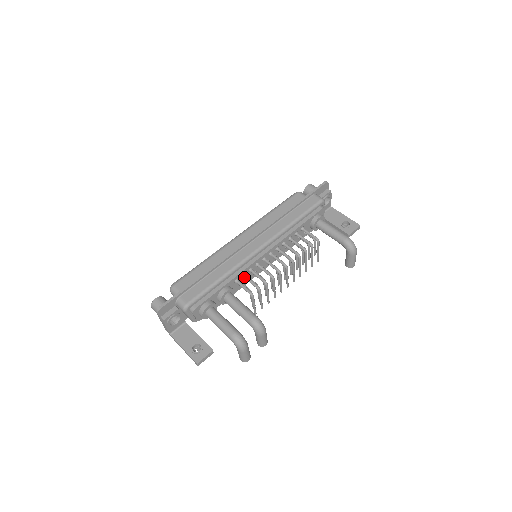
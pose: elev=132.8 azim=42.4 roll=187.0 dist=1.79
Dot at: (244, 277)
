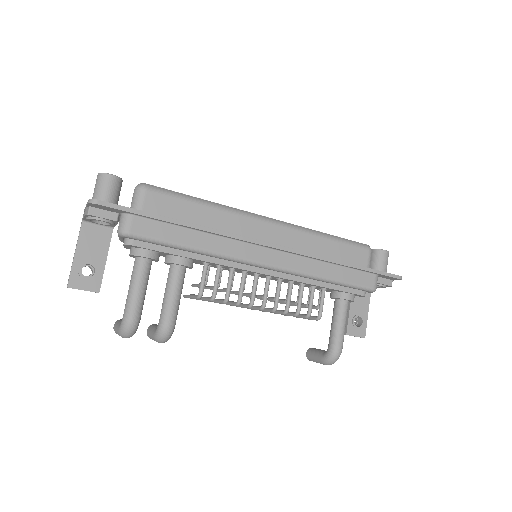
Dot at: (217, 269)
